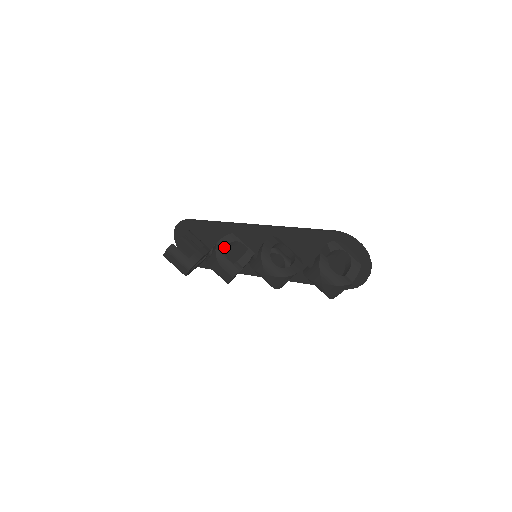
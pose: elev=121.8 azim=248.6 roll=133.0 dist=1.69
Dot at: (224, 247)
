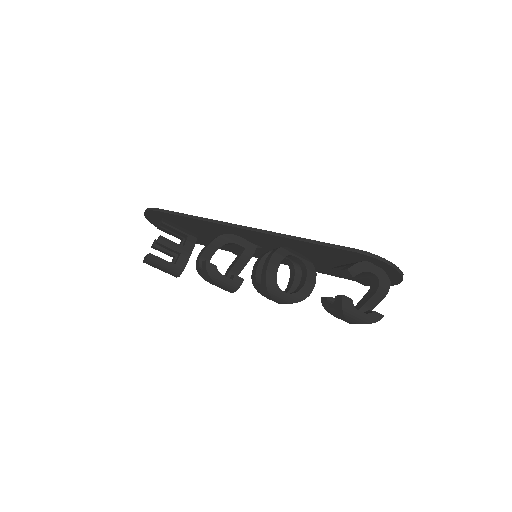
Dot at: occluded
